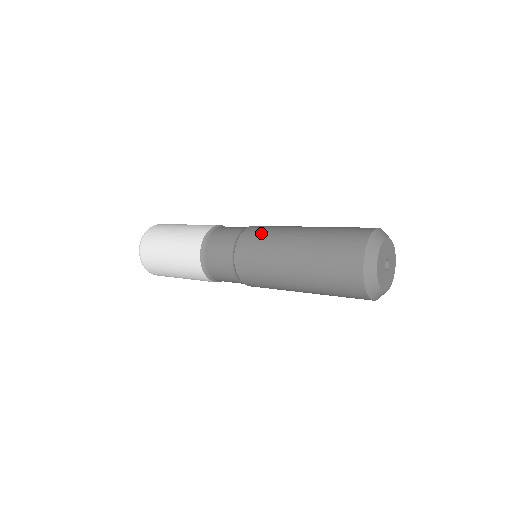
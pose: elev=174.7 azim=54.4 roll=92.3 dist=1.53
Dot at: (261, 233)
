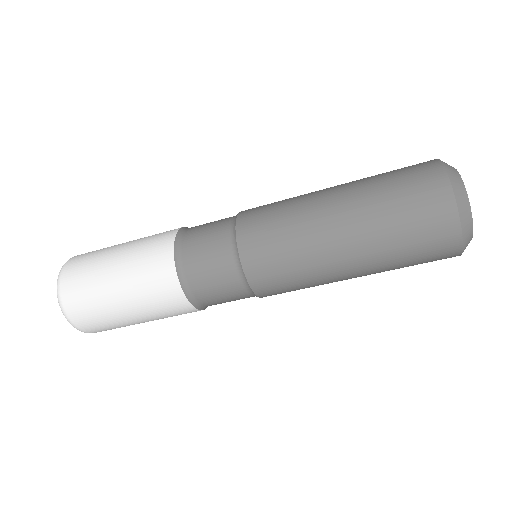
Dot at: occluded
